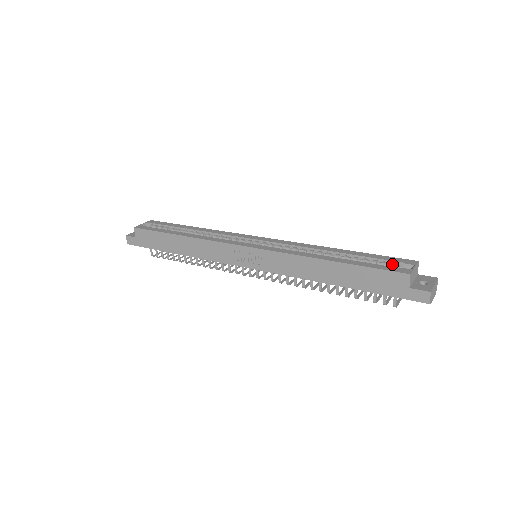
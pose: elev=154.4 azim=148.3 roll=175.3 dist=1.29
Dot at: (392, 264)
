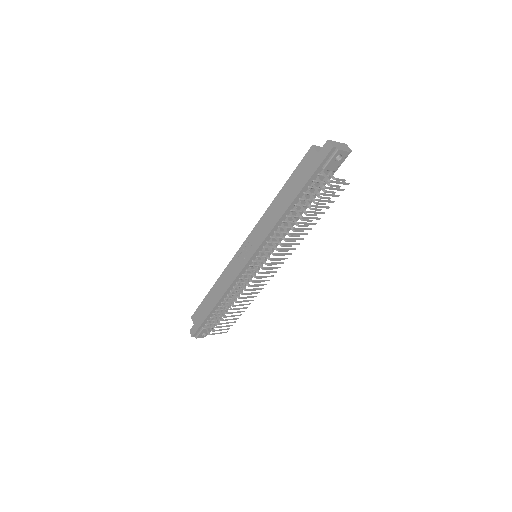
Dot at: occluded
